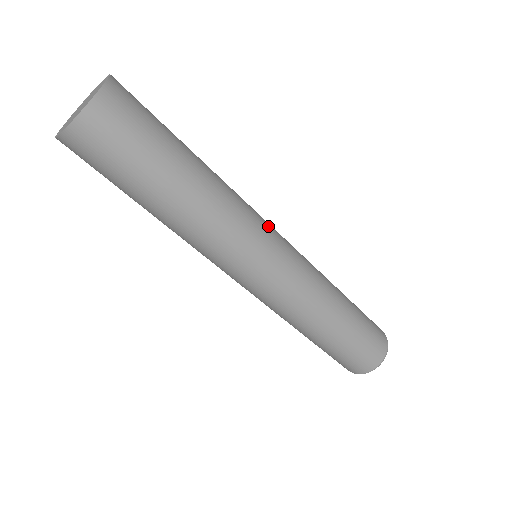
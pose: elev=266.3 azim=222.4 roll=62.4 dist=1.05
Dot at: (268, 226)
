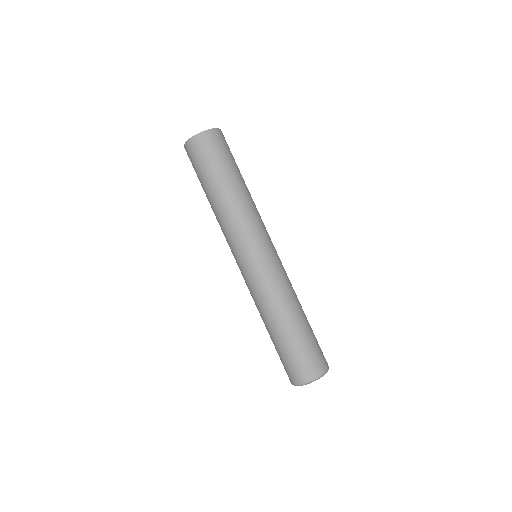
Dot at: (269, 236)
